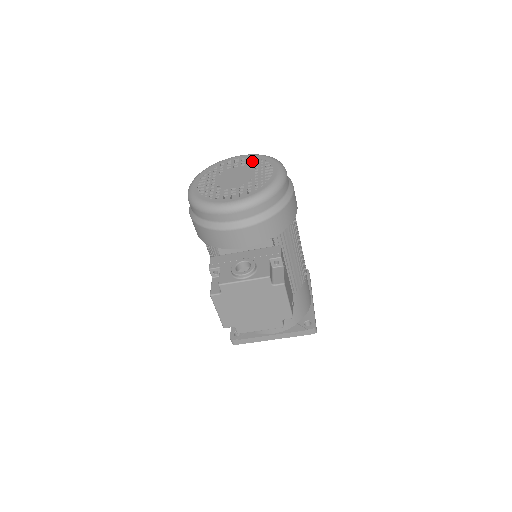
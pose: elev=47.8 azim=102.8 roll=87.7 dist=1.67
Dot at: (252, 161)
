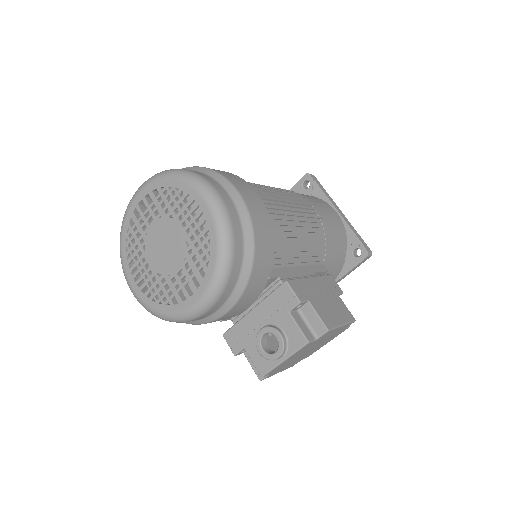
Dot at: occluded
